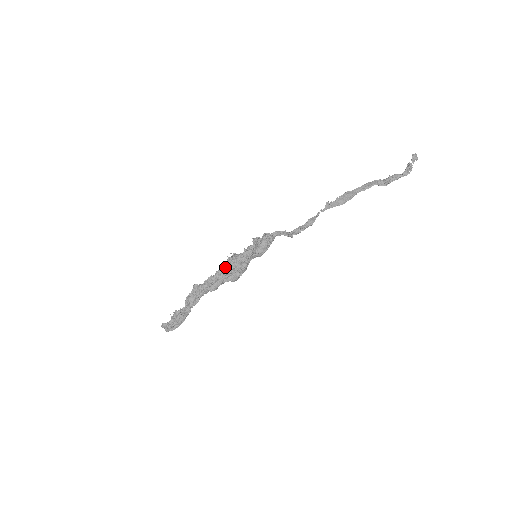
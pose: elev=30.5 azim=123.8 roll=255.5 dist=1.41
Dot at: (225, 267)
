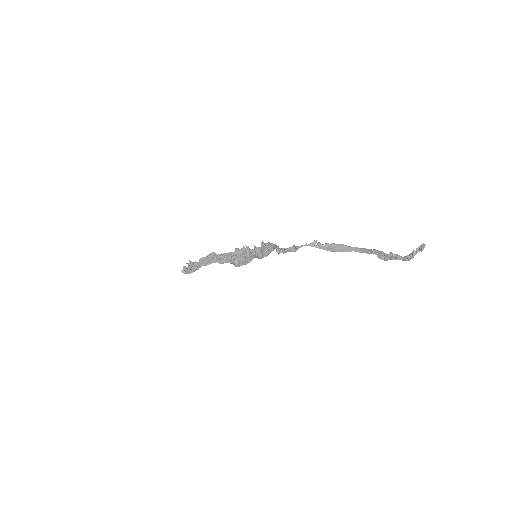
Dot at: (236, 252)
